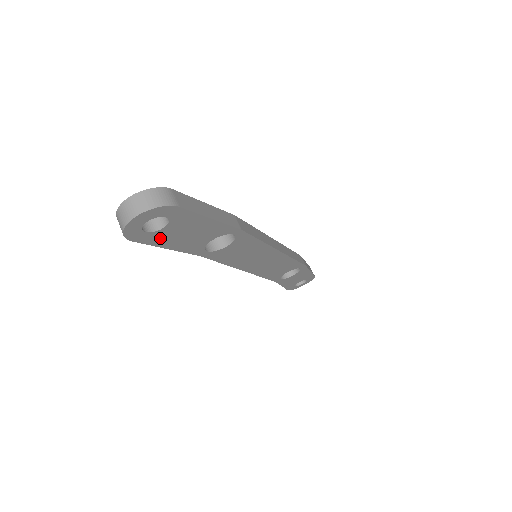
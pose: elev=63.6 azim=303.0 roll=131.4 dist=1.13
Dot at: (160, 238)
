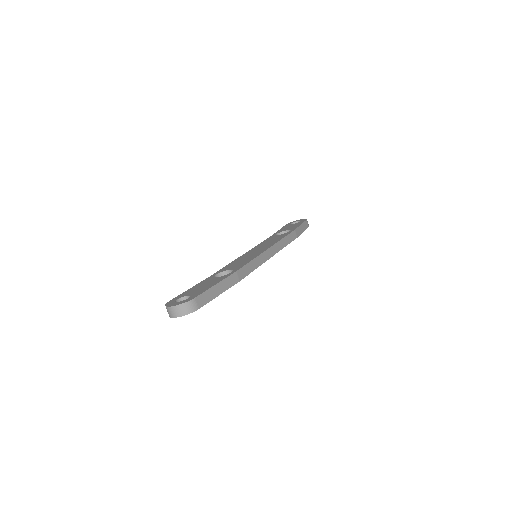
Dot at: occluded
